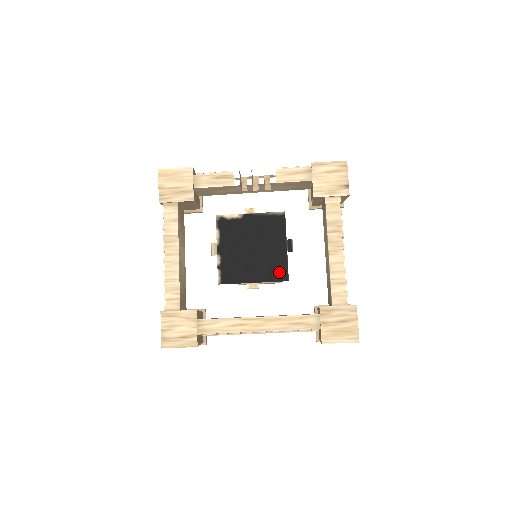
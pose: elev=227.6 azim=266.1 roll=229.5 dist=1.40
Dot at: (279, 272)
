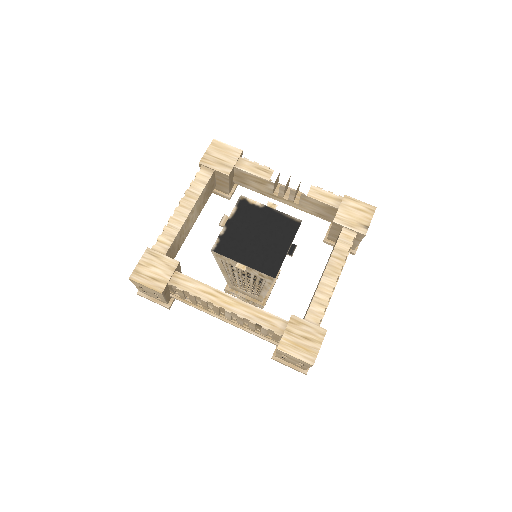
Dot at: (271, 267)
